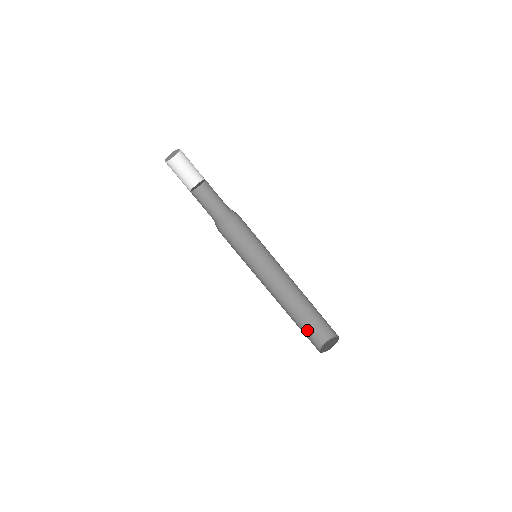
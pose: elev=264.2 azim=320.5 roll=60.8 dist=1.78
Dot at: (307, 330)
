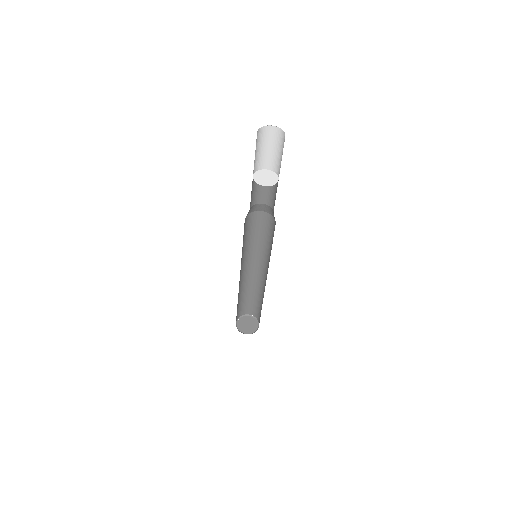
Dot at: (251, 303)
